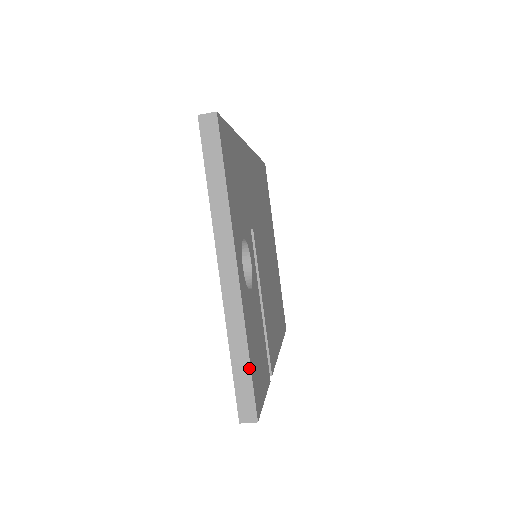
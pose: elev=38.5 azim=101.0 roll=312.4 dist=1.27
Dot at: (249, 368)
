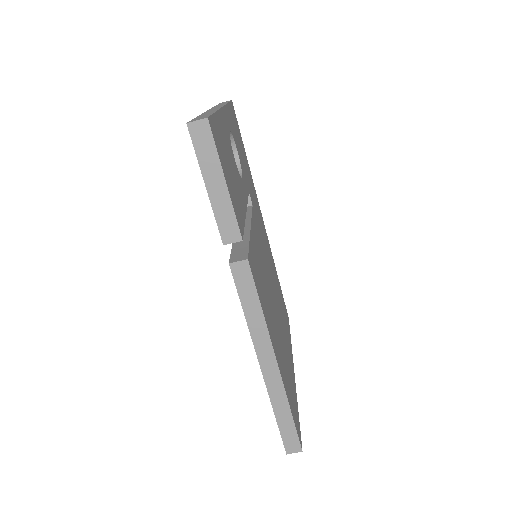
Dot at: (213, 113)
